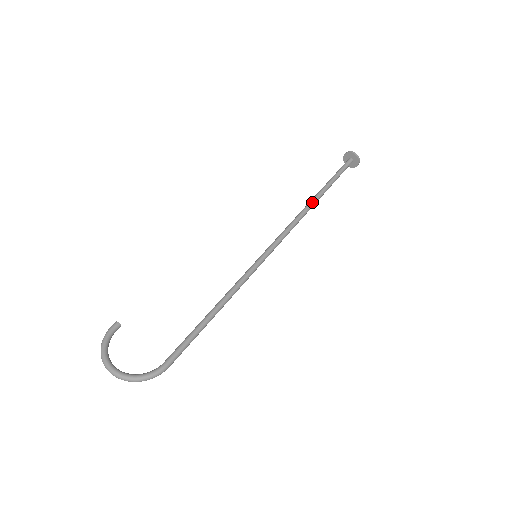
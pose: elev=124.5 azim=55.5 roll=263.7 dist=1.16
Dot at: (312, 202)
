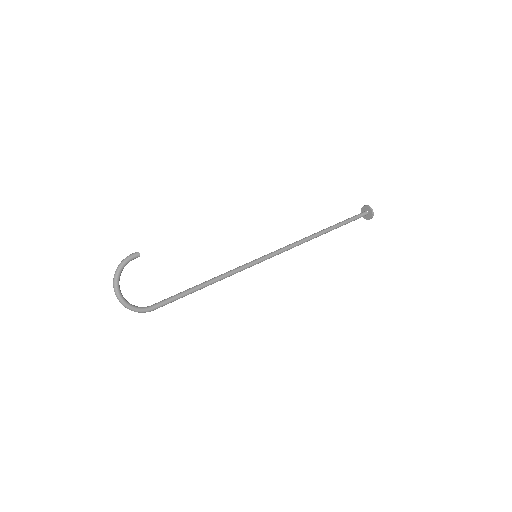
Dot at: (318, 235)
